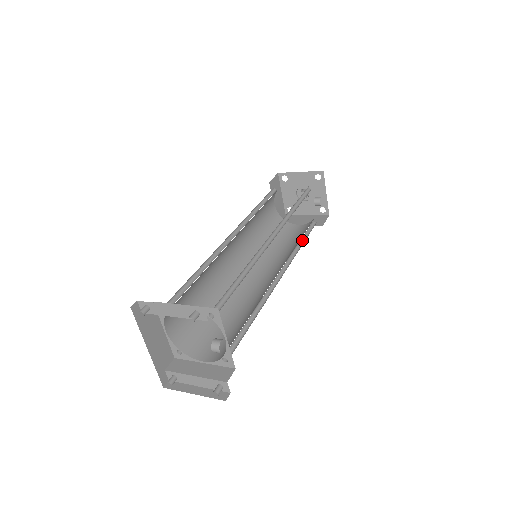
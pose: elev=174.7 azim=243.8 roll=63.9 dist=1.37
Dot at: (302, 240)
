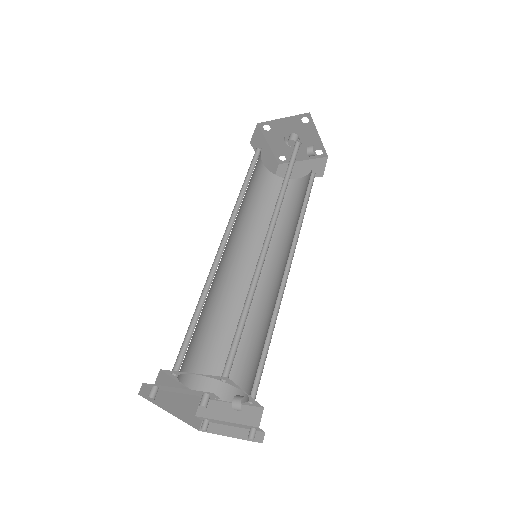
Dot at: (303, 207)
